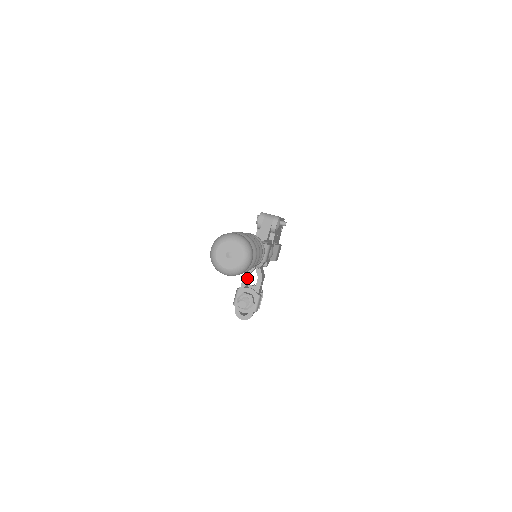
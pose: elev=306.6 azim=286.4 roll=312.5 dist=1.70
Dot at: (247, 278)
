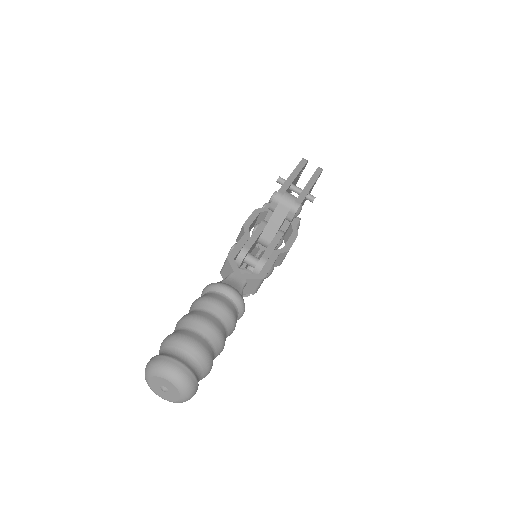
Dot at: occluded
